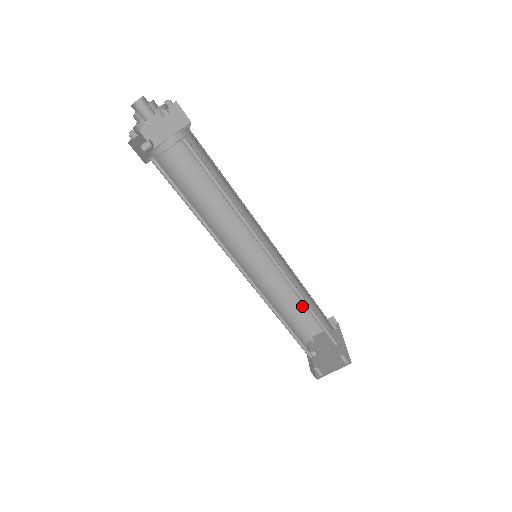
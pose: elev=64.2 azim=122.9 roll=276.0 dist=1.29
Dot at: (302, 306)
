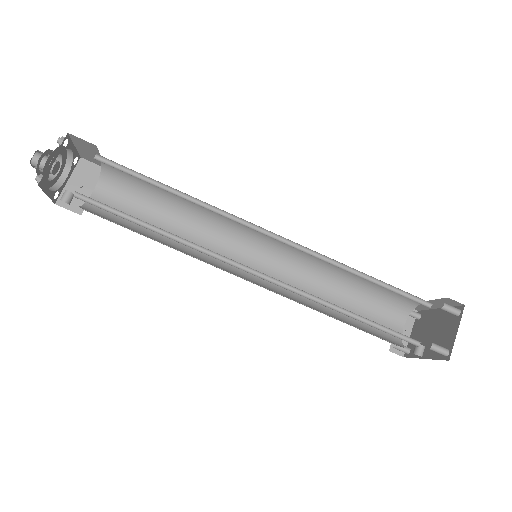
Dot at: (358, 305)
